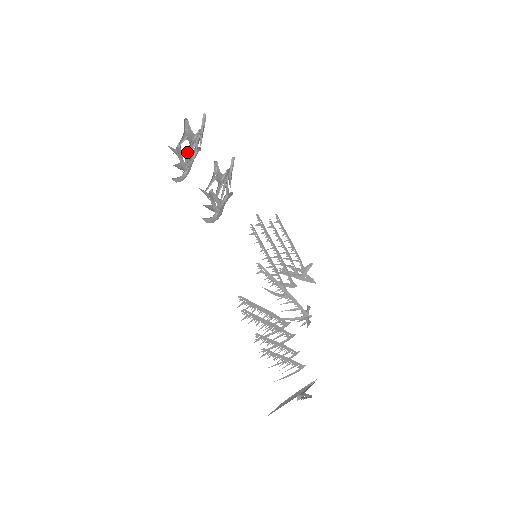
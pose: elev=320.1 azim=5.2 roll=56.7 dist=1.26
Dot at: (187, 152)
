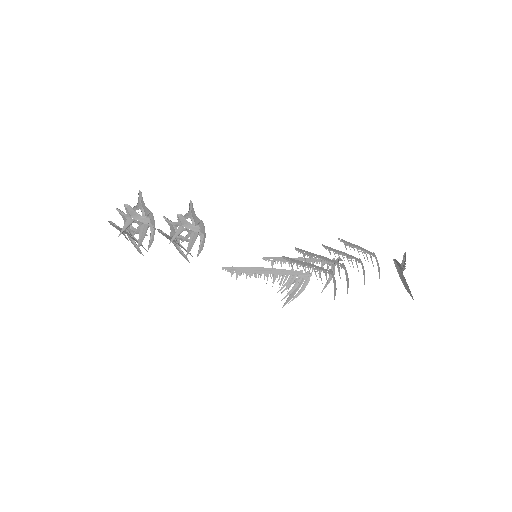
Dot at: occluded
